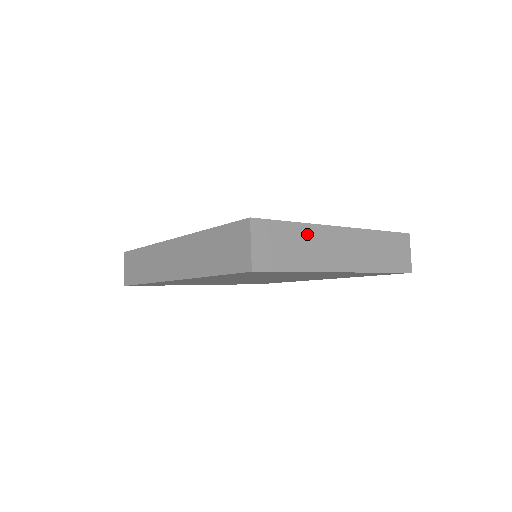
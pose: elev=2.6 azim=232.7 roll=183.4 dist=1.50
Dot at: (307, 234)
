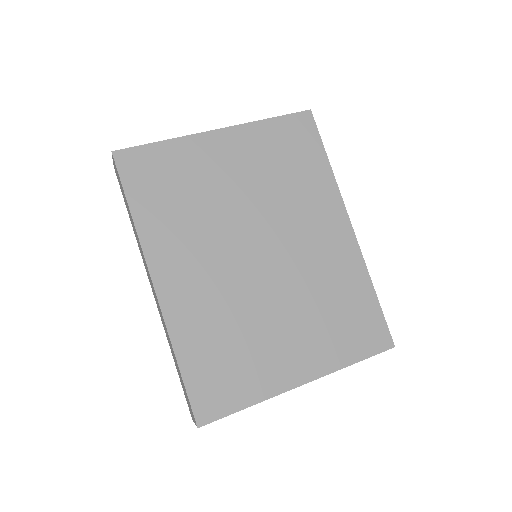
Dot at: occluded
